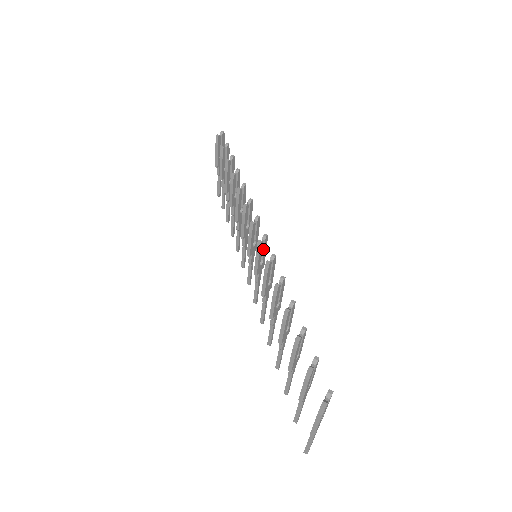
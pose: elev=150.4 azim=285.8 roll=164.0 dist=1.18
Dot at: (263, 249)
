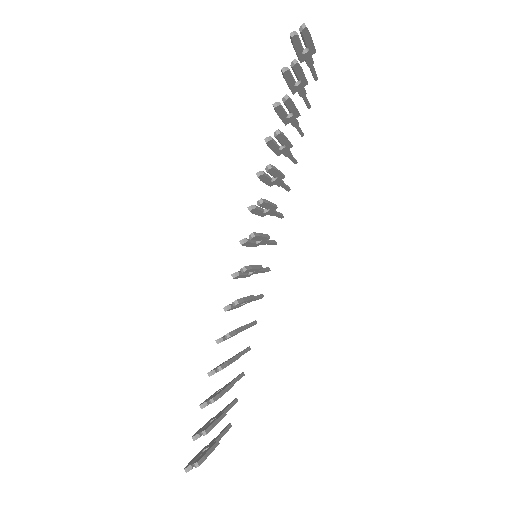
Dot at: (247, 272)
